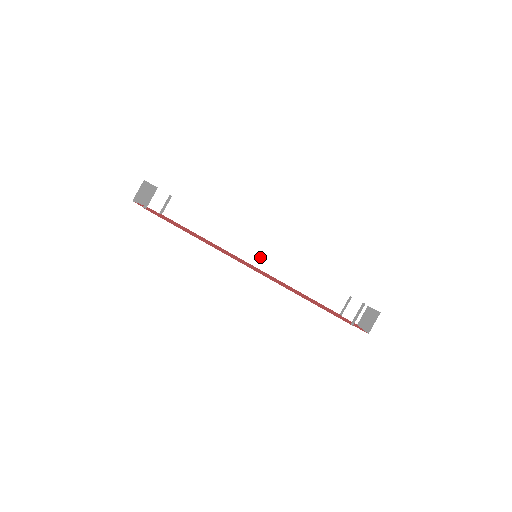
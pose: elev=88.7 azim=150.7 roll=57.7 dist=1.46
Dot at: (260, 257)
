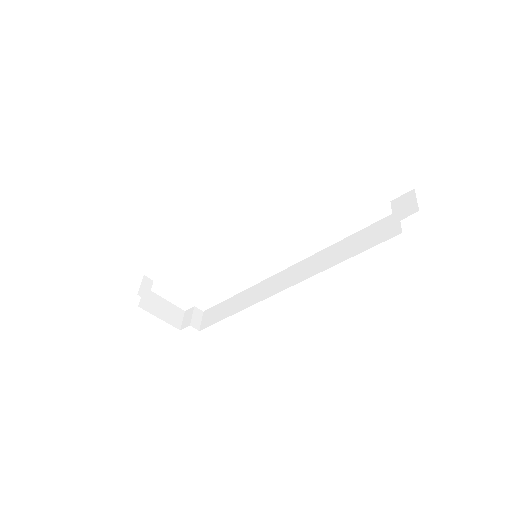
Dot at: (289, 277)
